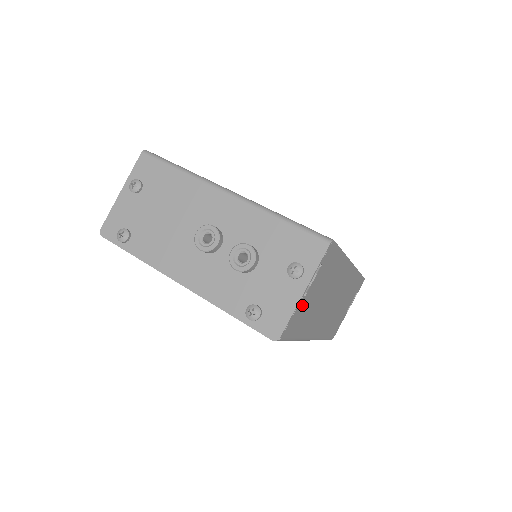
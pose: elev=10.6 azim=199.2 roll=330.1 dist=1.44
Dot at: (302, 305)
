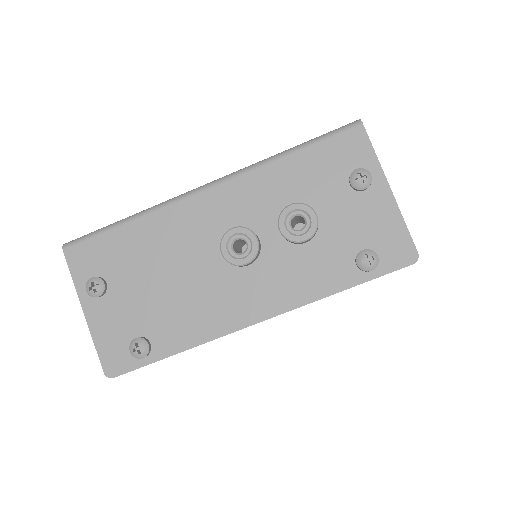
Dot at: occluded
